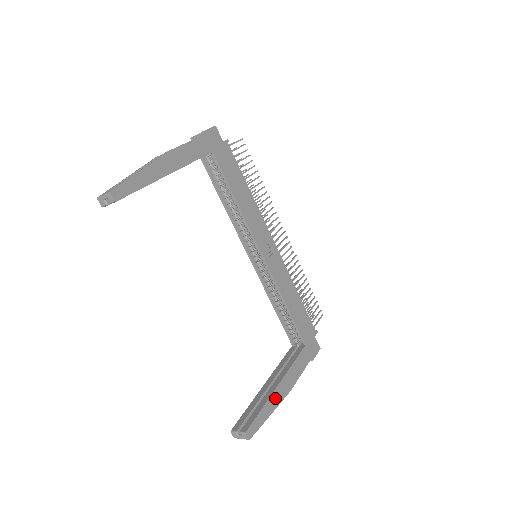
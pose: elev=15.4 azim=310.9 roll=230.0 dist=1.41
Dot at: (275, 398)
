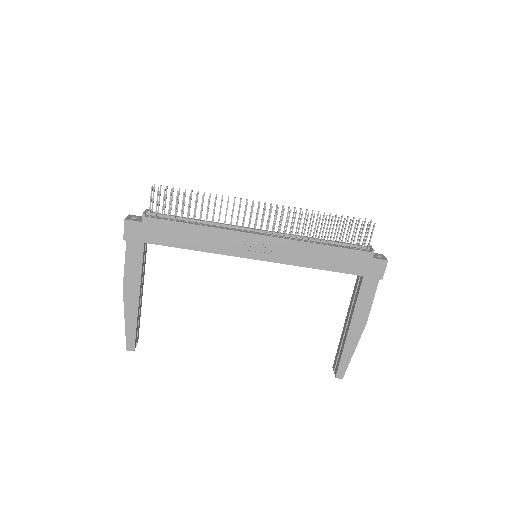
Dot at: (351, 340)
